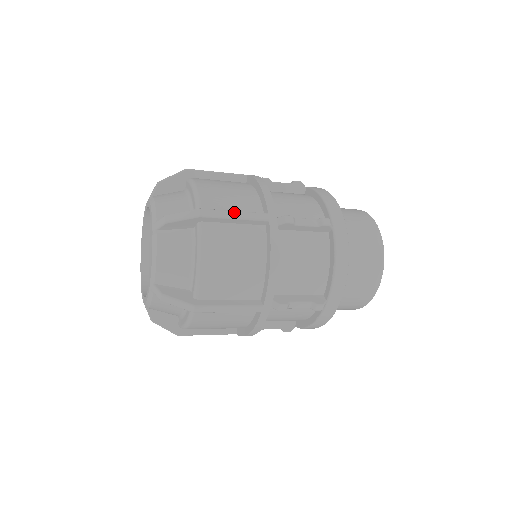
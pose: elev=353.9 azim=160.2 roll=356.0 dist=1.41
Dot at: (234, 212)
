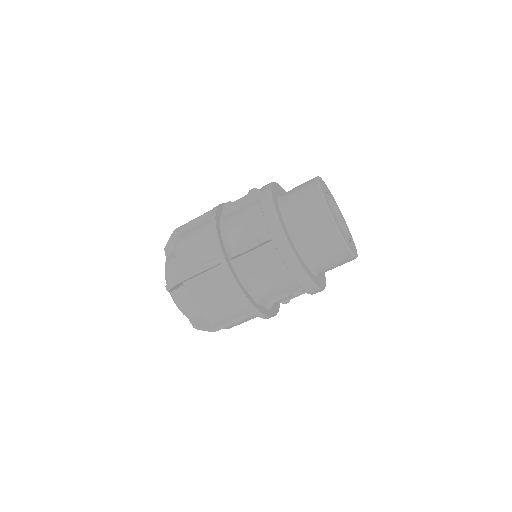
Dot at: (193, 220)
